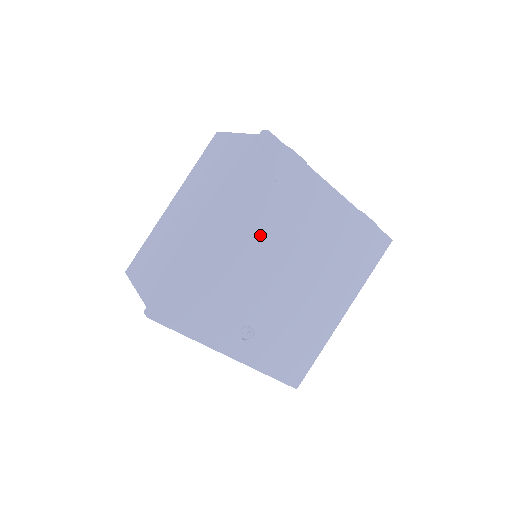
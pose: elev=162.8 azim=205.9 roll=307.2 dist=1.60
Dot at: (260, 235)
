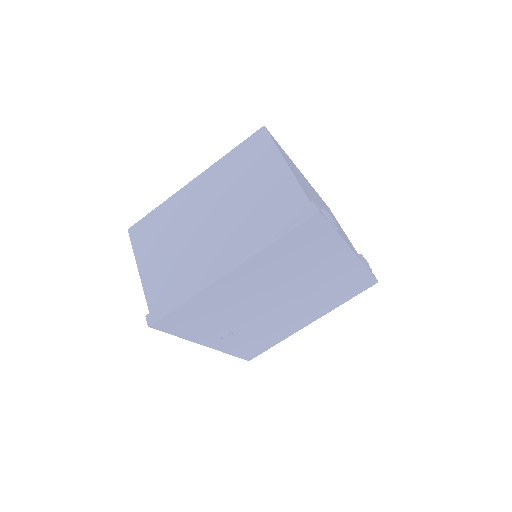
Dot at: (270, 279)
